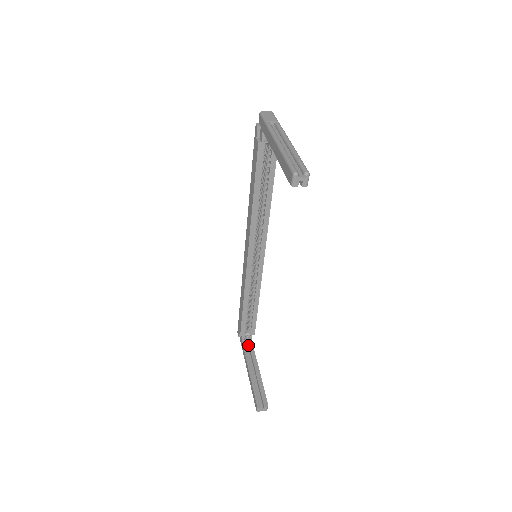
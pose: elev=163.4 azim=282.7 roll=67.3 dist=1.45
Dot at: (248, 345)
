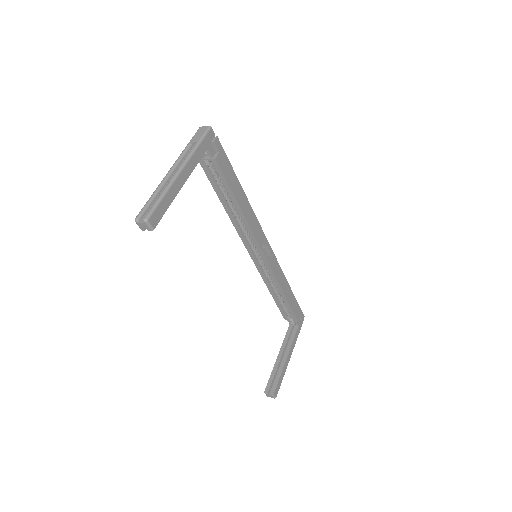
Dot at: (294, 330)
